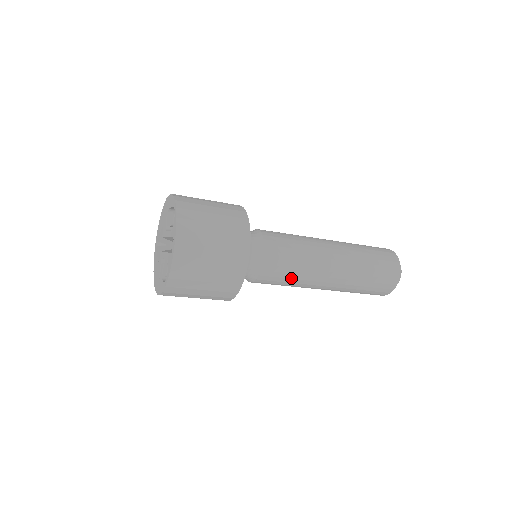
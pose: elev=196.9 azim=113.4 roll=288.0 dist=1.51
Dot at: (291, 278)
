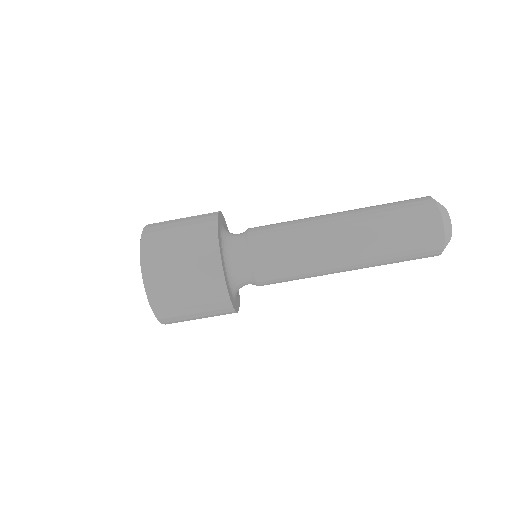
Dot at: (287, 225)
